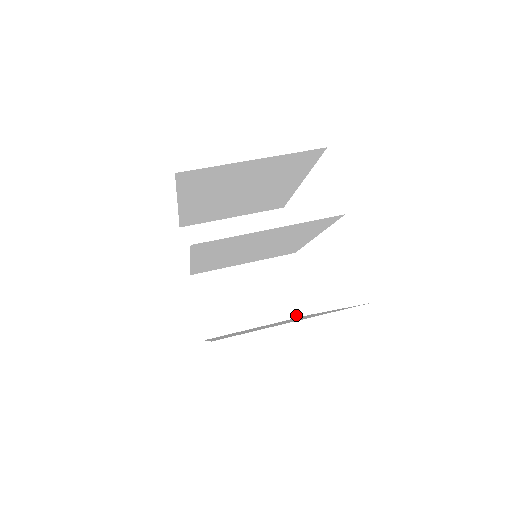
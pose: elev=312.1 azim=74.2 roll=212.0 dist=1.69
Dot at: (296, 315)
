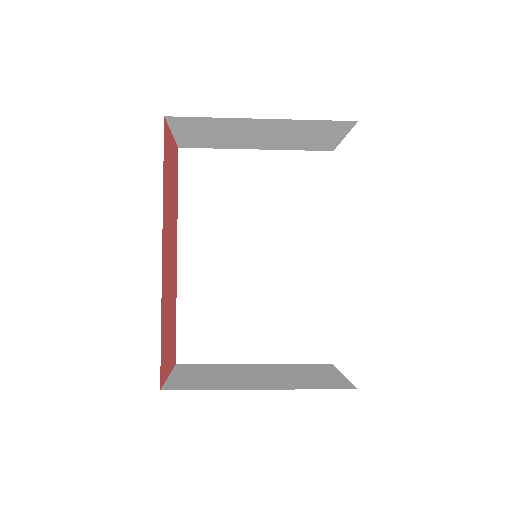
Dot at: (331, 388)
